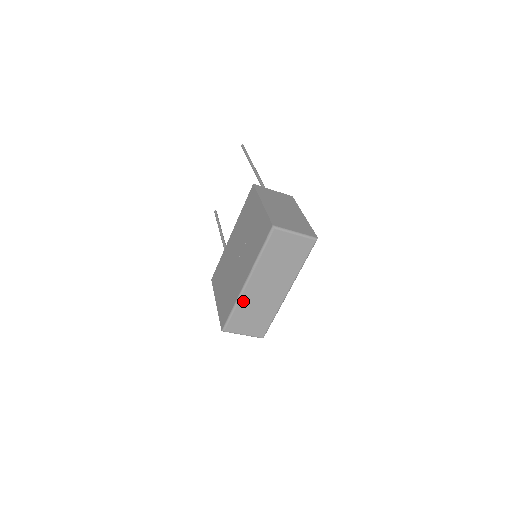
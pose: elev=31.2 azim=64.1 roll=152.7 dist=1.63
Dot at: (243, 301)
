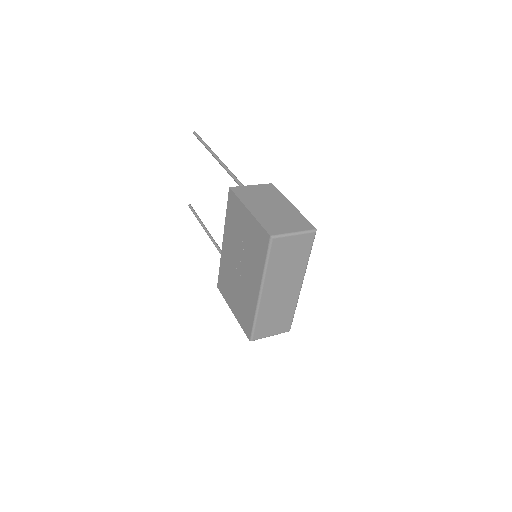
Dot at: (262, 310)
